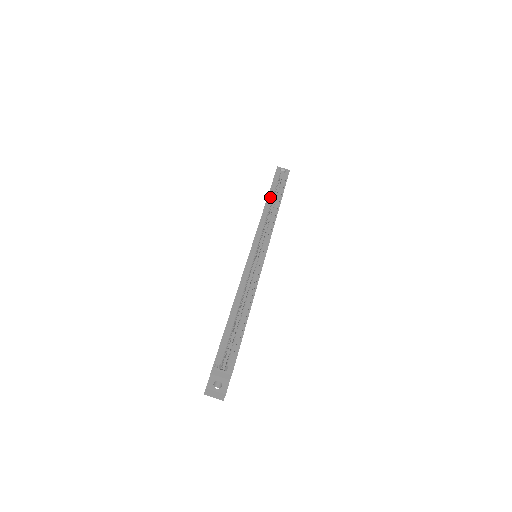
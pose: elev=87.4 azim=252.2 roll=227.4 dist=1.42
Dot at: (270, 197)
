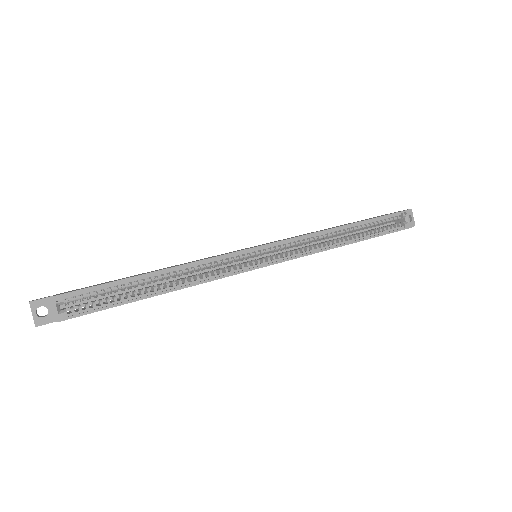
Dot at: (353, 226)
